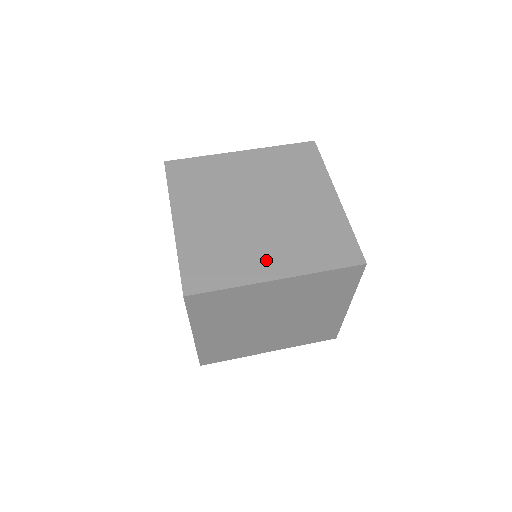
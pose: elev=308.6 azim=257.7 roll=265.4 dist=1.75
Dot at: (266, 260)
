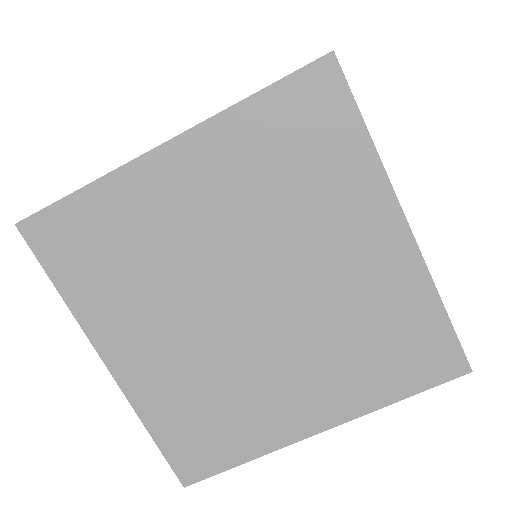
Dot at: (293, 404)
